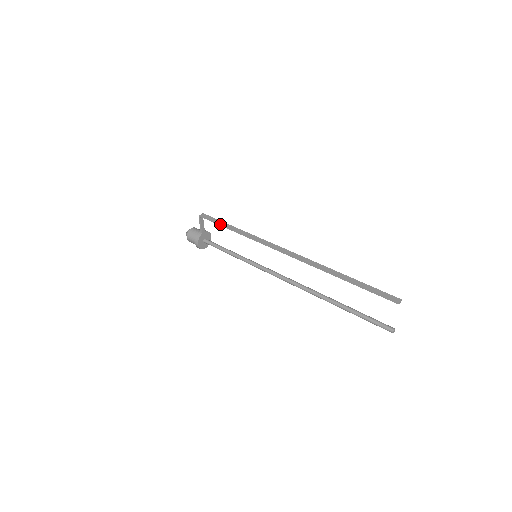
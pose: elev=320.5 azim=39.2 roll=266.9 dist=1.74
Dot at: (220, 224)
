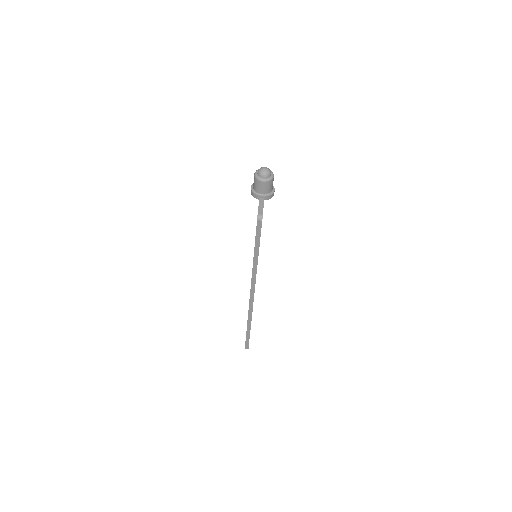
Dot at: (255, 243)
